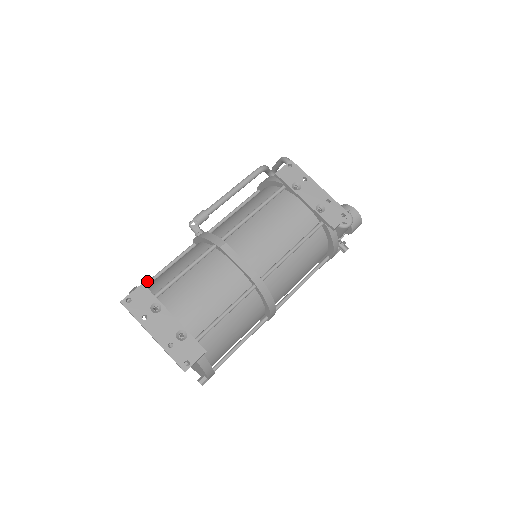
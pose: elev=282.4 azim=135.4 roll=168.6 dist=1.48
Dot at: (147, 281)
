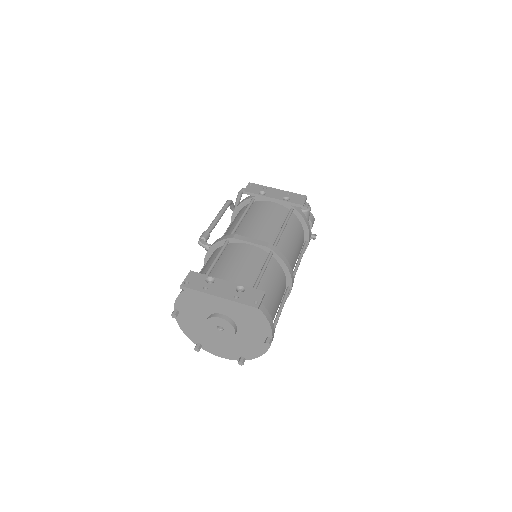
Dot at: occluded
